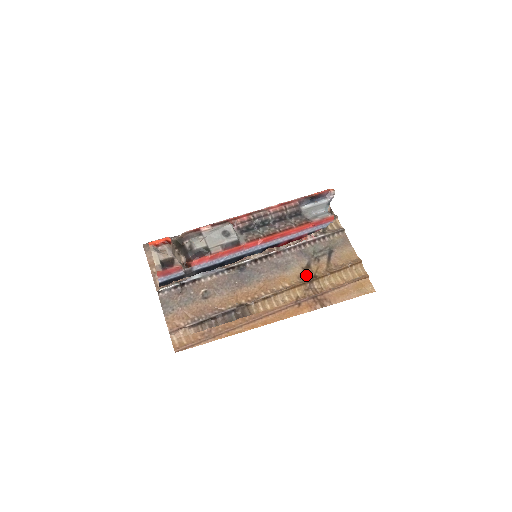
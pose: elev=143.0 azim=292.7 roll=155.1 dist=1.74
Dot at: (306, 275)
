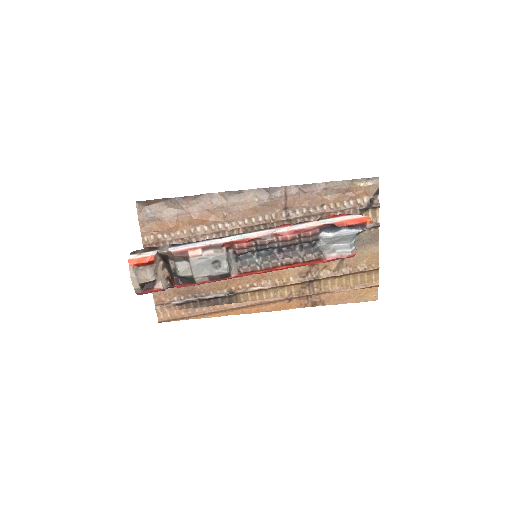
Dot at: (309, 272)
